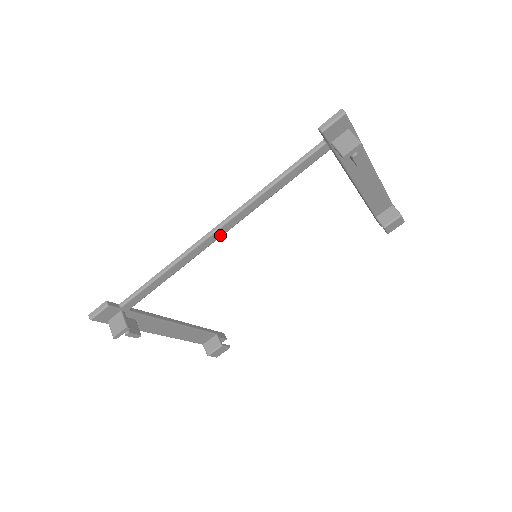
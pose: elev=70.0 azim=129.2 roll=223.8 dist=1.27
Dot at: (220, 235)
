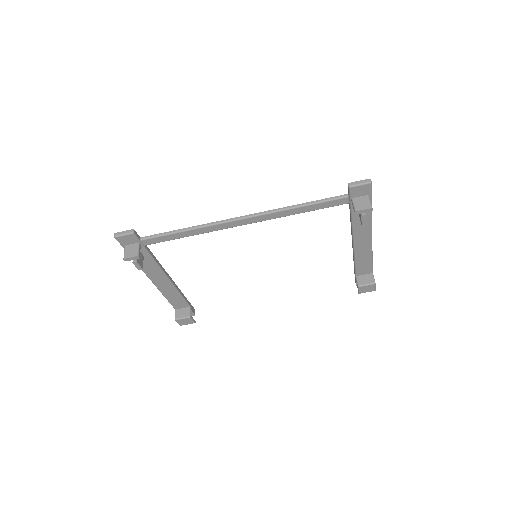
Dot at: (241, 224)
